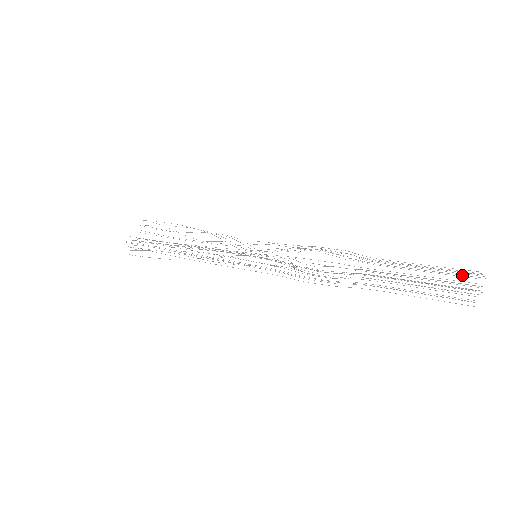
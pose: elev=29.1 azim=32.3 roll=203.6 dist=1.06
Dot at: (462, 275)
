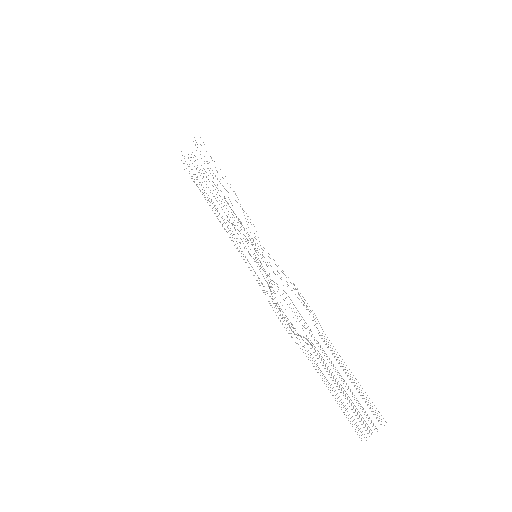
Dot at: (372, 408)
